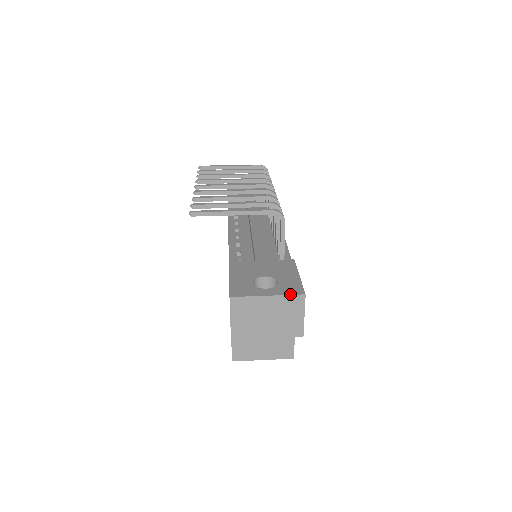
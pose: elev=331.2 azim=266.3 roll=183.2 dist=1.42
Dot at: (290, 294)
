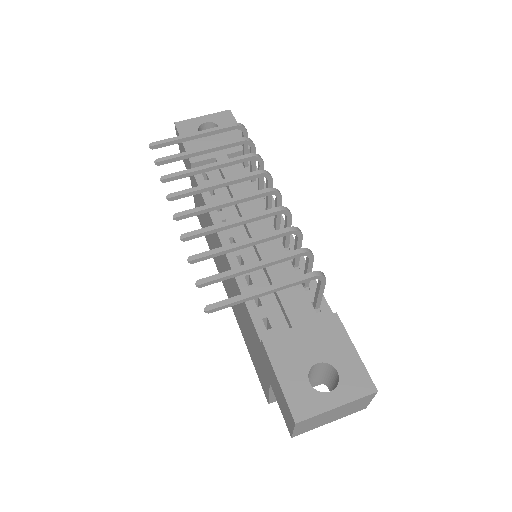
Dot at: (361, 397)
